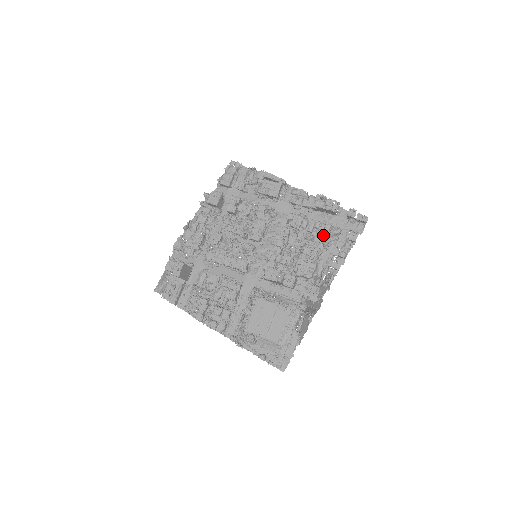
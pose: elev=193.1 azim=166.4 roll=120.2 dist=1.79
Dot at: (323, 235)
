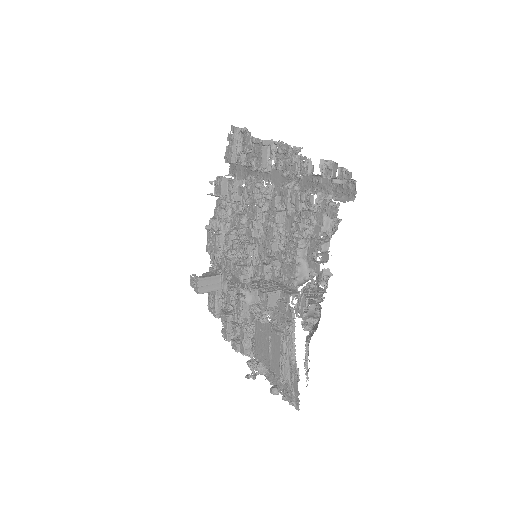
Dot at: (305, 215)
